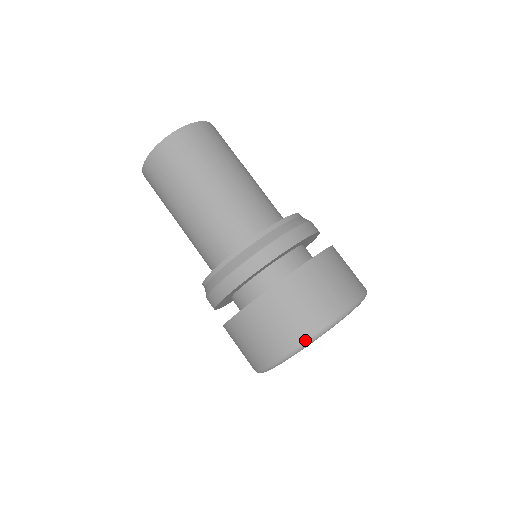
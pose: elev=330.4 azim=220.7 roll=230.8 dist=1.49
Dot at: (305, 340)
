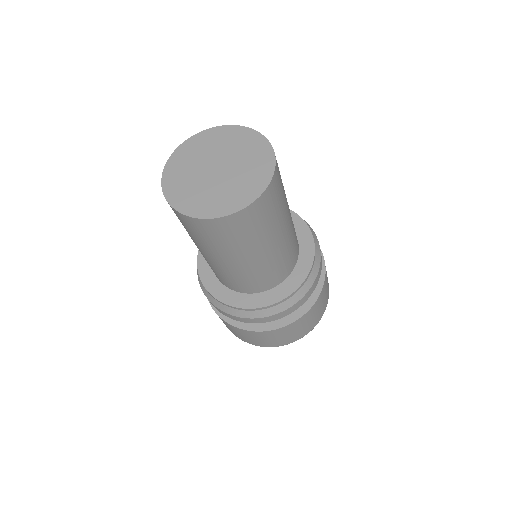
Dot at: occluded
